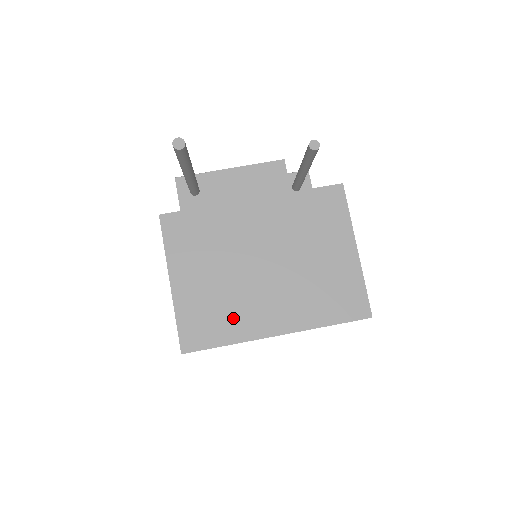
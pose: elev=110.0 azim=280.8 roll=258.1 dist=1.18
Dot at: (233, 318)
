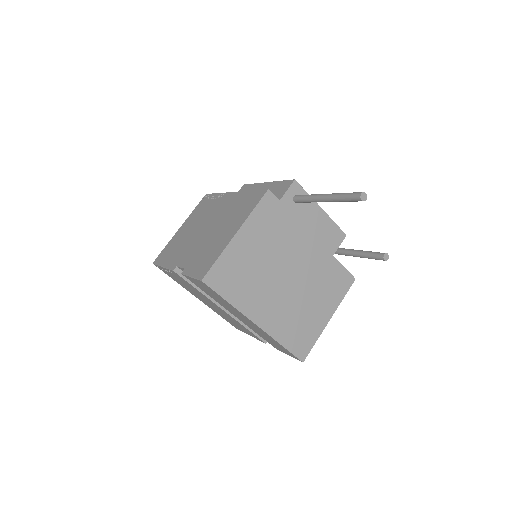
Dot at: (246, 290)
